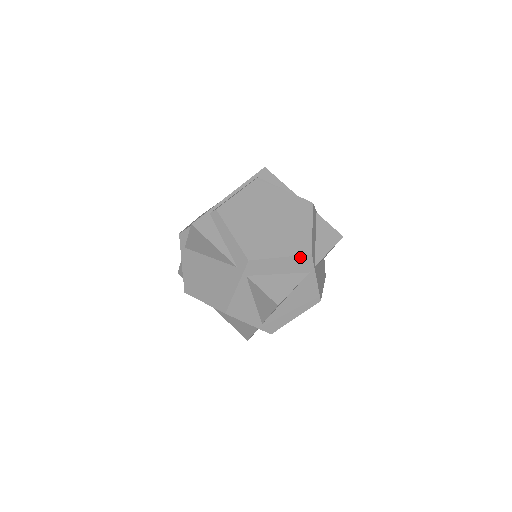
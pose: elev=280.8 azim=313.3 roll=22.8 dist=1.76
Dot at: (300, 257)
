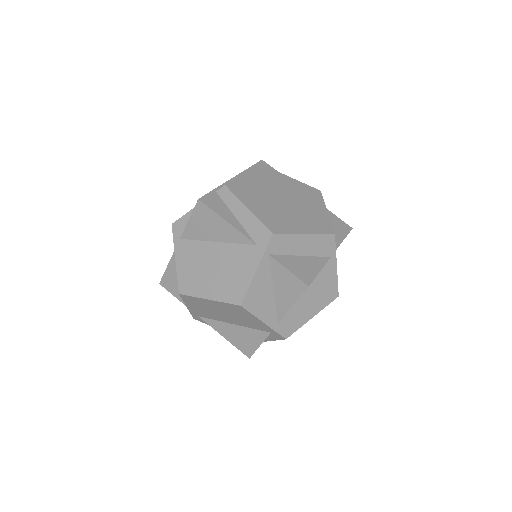
Dot at: (323, 236)
